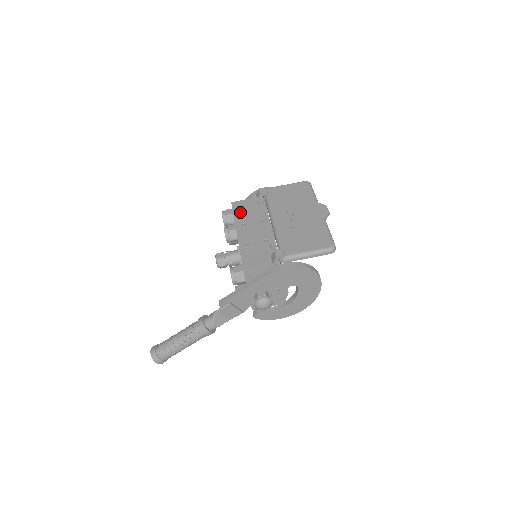
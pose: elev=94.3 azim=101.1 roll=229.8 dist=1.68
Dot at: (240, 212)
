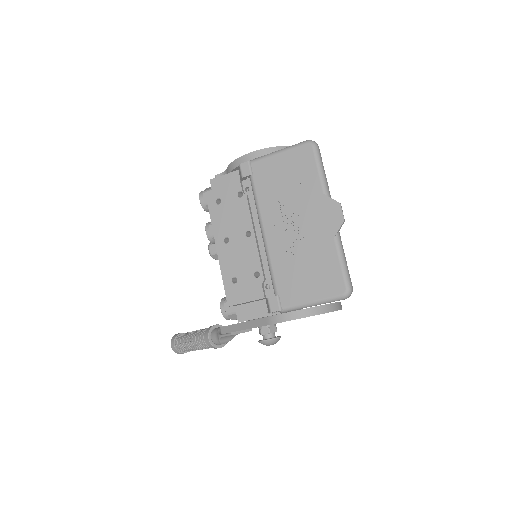
Dot at: (219, 214)
